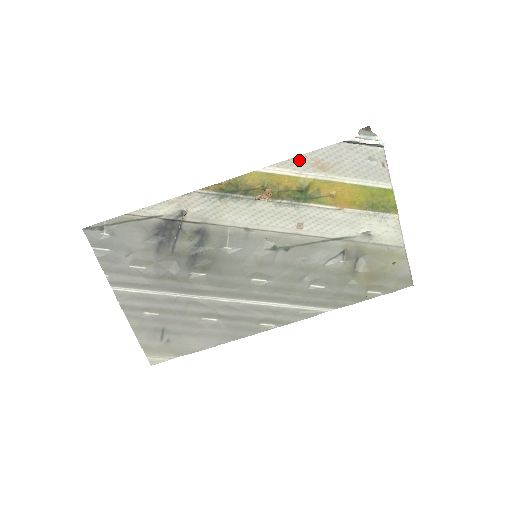
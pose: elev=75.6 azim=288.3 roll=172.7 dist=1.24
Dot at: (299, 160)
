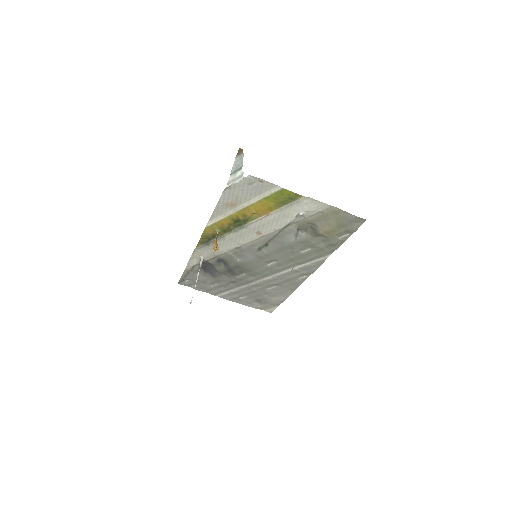
Dot at: (217, 210)
